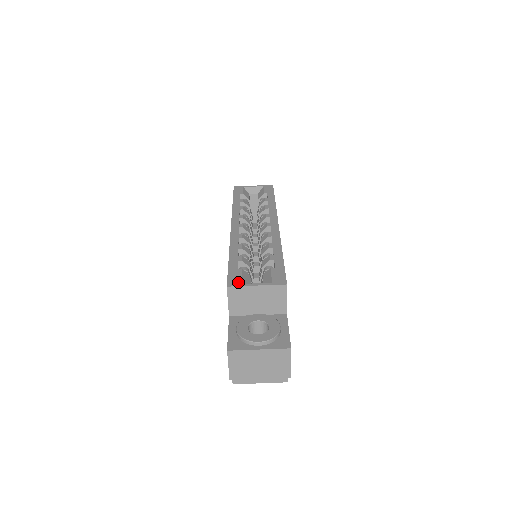
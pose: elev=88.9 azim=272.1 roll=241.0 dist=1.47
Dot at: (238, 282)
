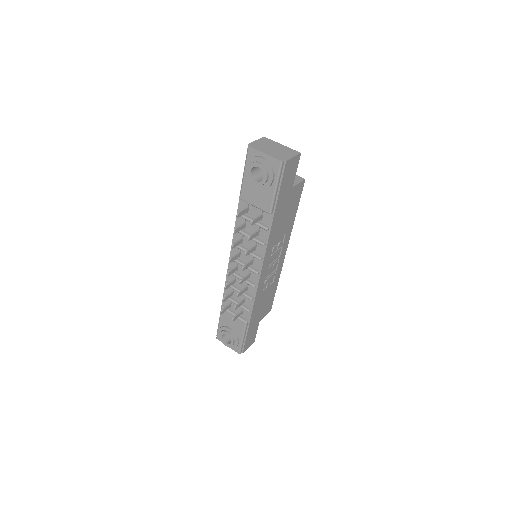
Dot at: occluded
